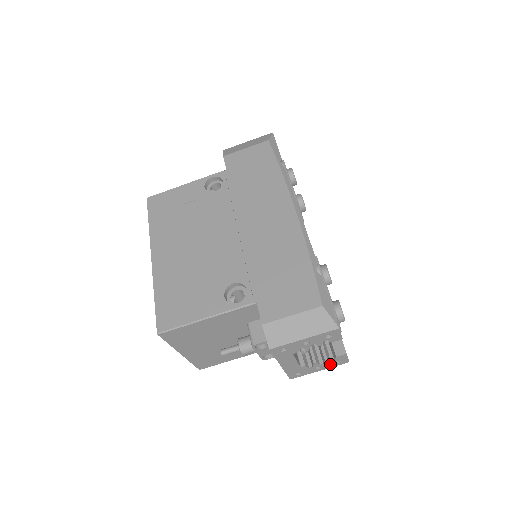
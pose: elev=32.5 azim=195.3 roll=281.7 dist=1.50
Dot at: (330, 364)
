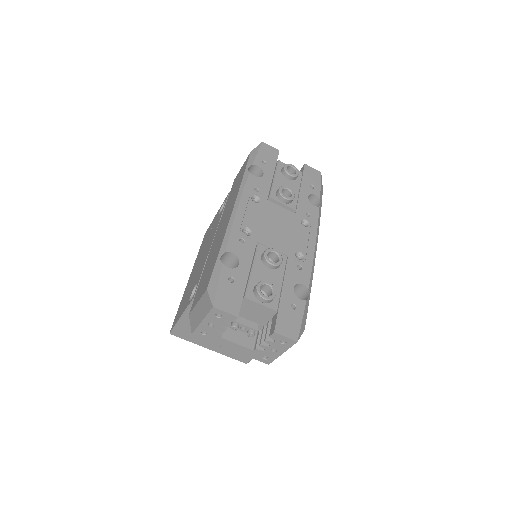
Dot at: (280, 345)
